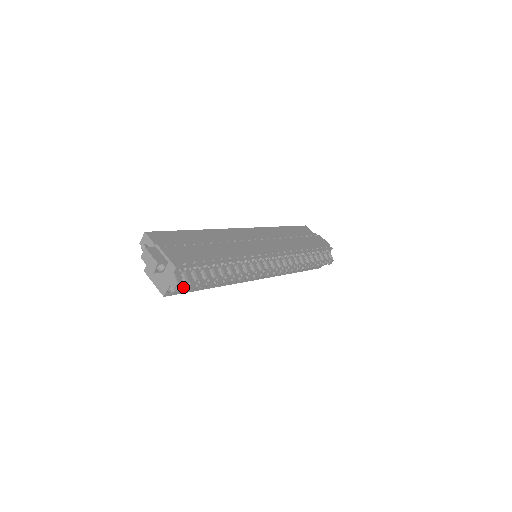
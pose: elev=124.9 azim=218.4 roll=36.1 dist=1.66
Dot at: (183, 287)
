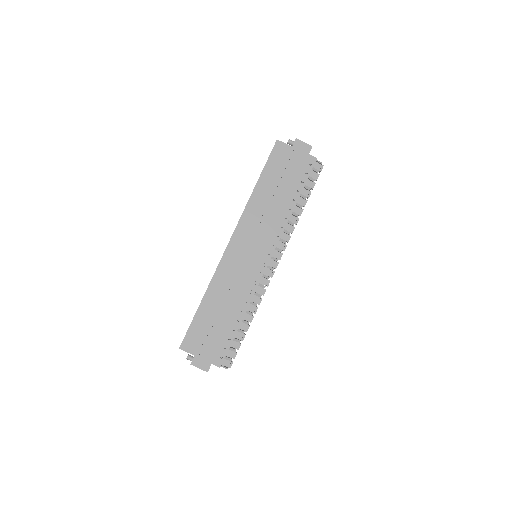
Dot at: (231, 362)
